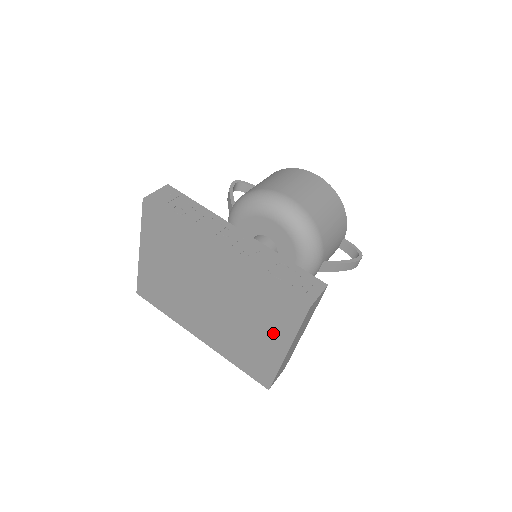
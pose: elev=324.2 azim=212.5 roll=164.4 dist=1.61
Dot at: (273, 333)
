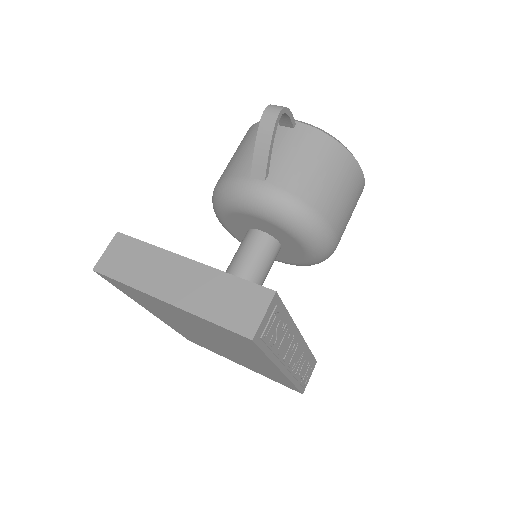
Dot at: occluded
